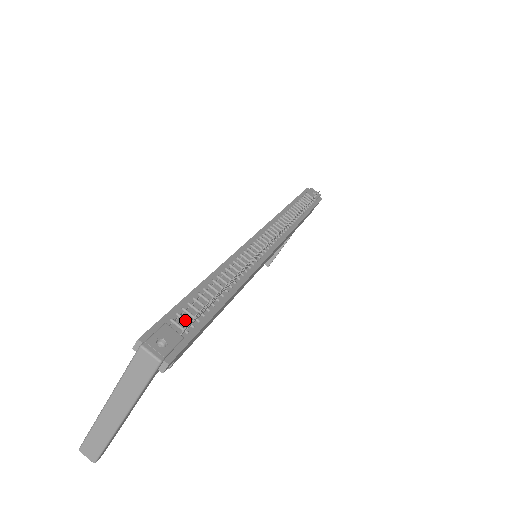
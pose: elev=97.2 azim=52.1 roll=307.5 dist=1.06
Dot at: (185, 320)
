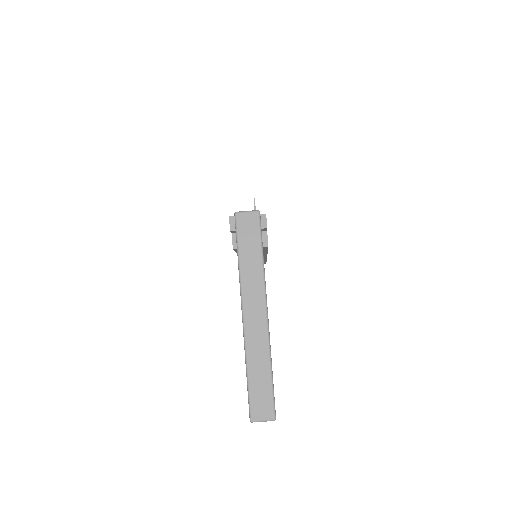
Dot at: occluded
